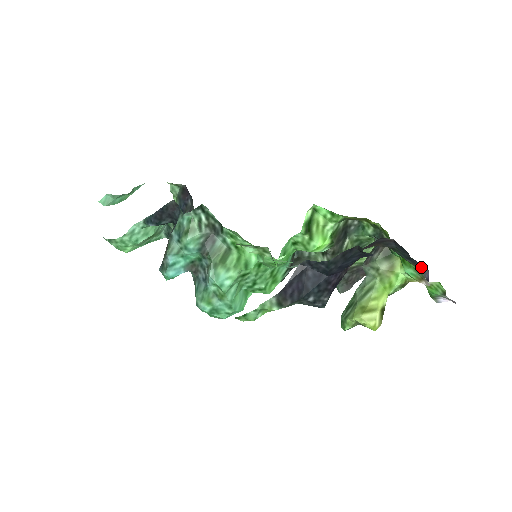
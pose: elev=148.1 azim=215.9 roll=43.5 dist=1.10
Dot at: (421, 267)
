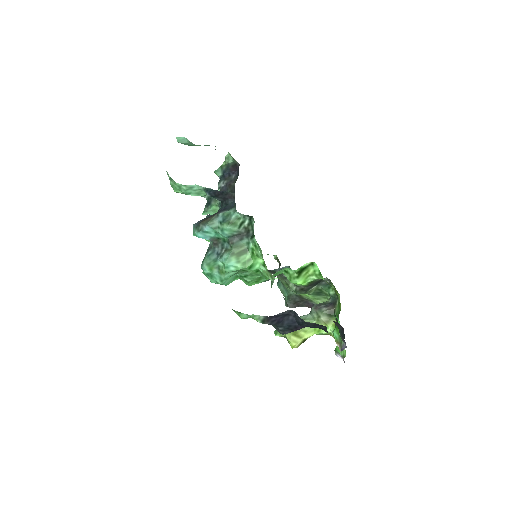
Dot at: occluded
